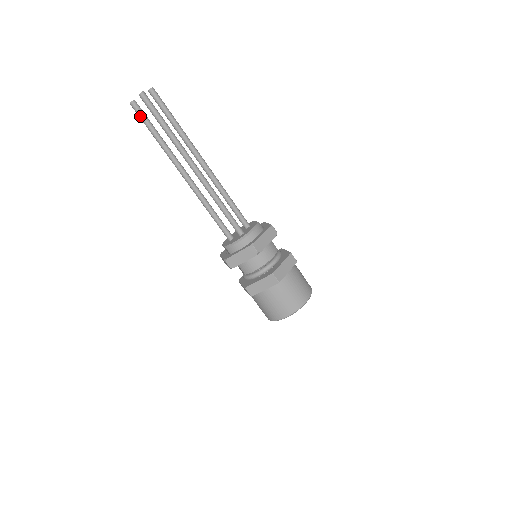
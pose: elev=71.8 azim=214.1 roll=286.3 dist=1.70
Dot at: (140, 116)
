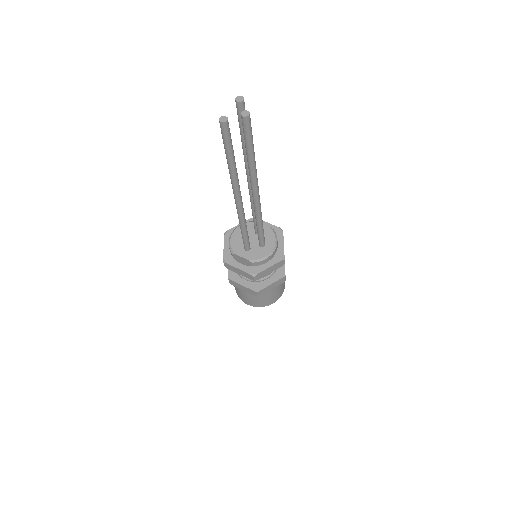
Dot at: (227, 139)
